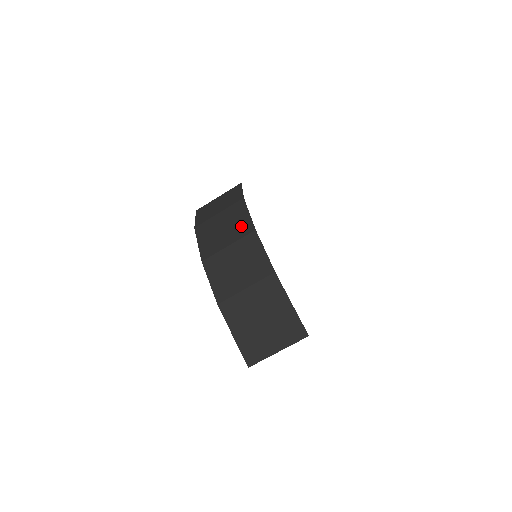
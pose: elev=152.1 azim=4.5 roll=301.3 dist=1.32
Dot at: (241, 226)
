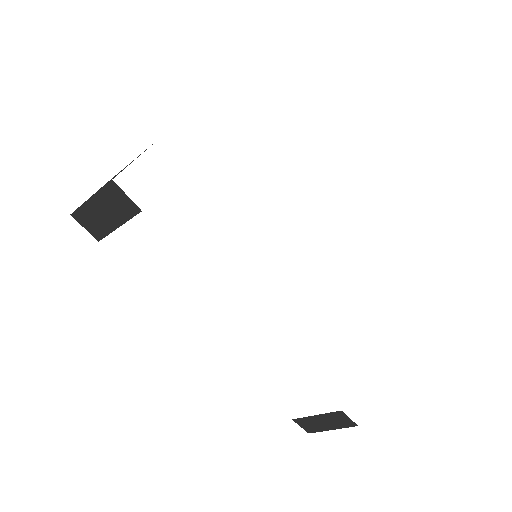
Dot at: occluded
